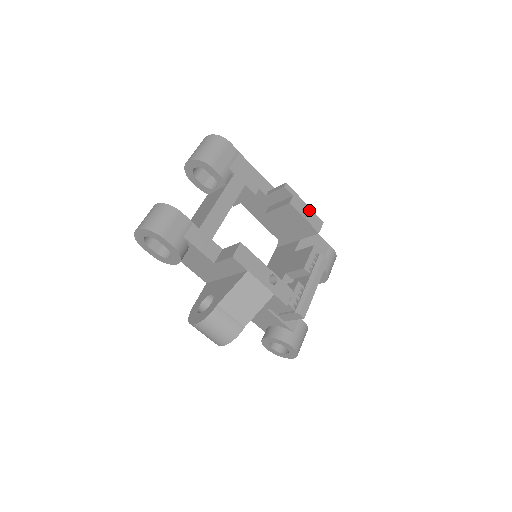
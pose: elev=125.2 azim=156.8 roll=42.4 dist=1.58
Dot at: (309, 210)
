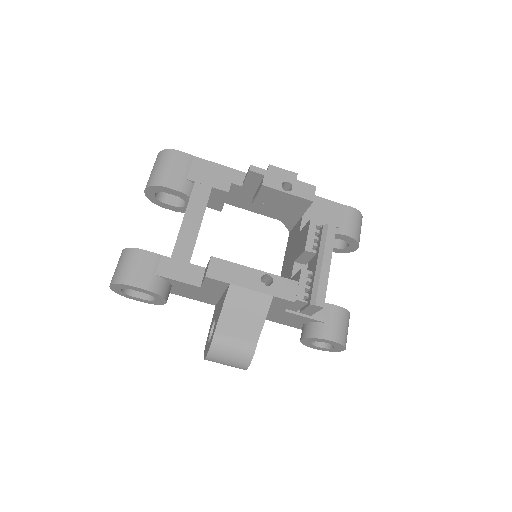
Dot at: (291, 181)
